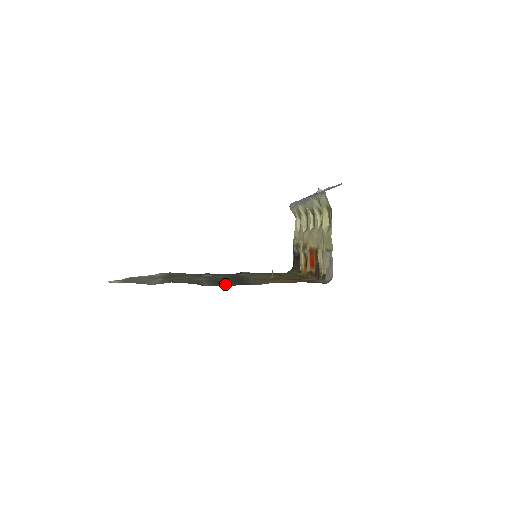
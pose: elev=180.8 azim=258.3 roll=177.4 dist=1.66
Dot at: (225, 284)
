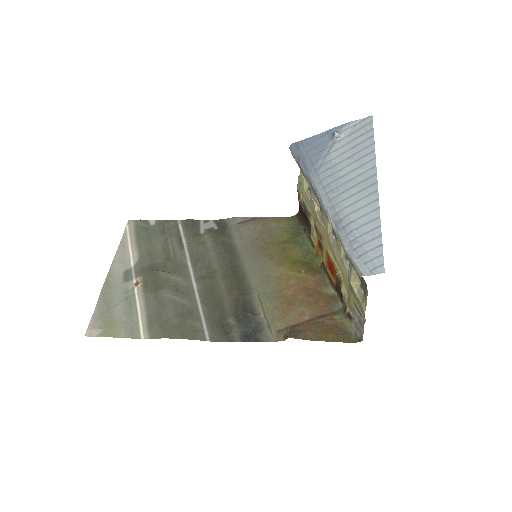
Dot at: (229, 328)
